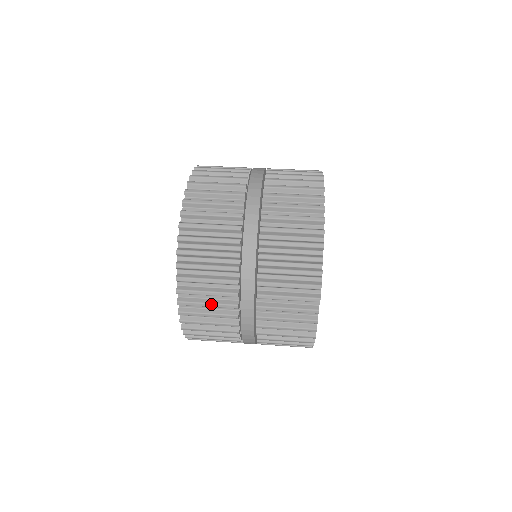
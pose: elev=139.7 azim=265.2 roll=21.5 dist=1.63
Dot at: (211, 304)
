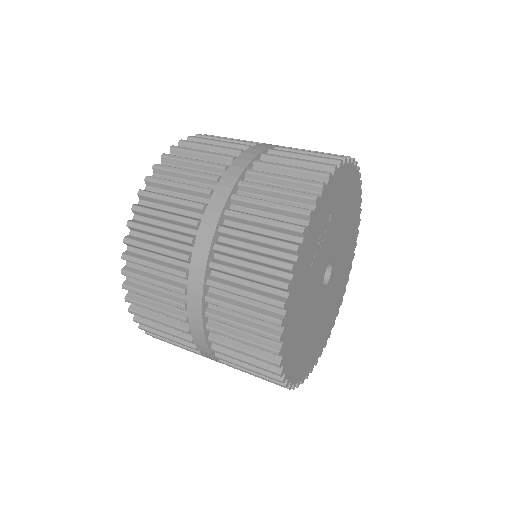
Dot at: (175, 198)
